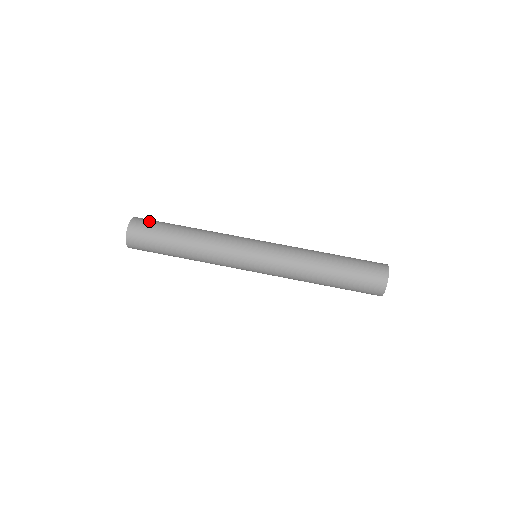
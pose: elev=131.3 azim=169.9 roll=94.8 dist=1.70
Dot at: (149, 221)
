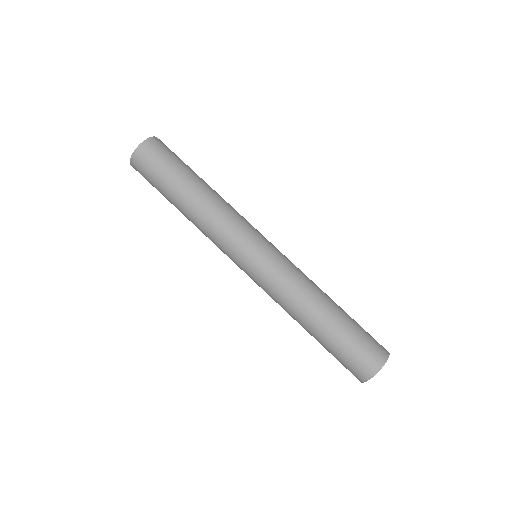
Dot at: occluded
